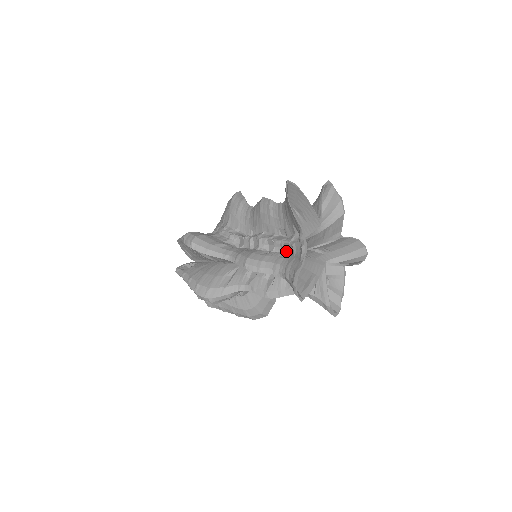
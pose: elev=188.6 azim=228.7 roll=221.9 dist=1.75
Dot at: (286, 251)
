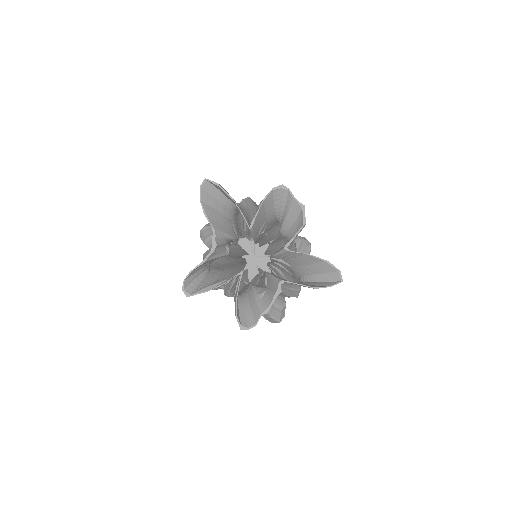
Dot at: occluded
